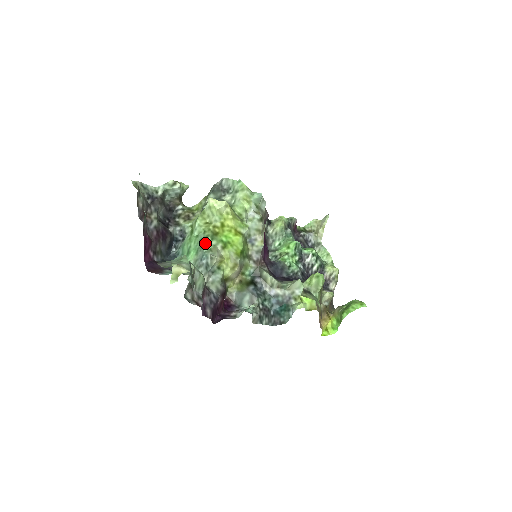
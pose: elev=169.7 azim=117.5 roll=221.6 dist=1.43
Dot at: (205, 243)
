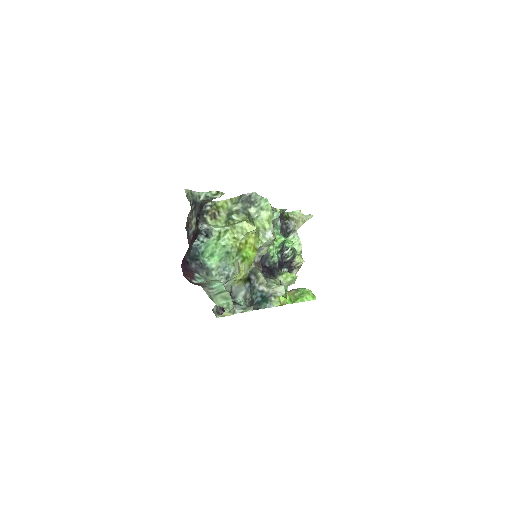
Dot at: (230, 257)
